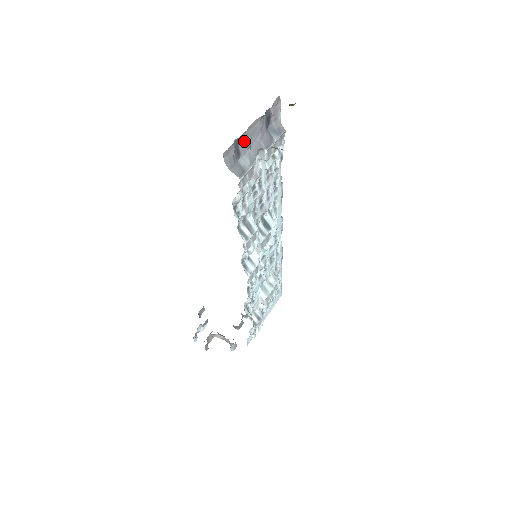
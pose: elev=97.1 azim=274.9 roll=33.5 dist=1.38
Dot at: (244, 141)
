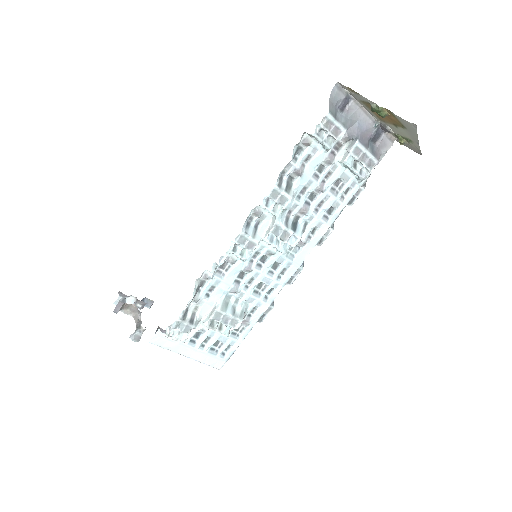
Dot at: (353, 110)
